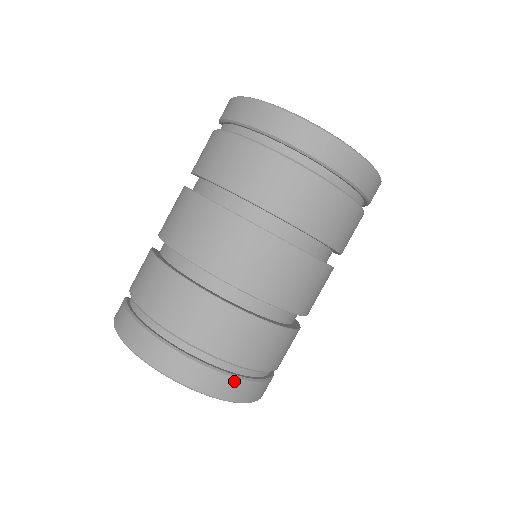
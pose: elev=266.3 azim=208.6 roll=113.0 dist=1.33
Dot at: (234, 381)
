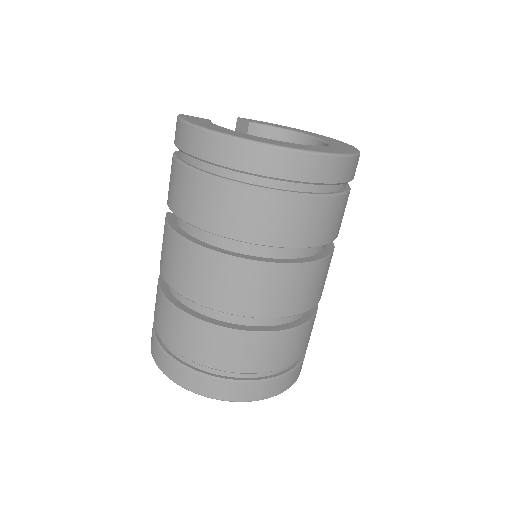
Dot at: (257, 385)
